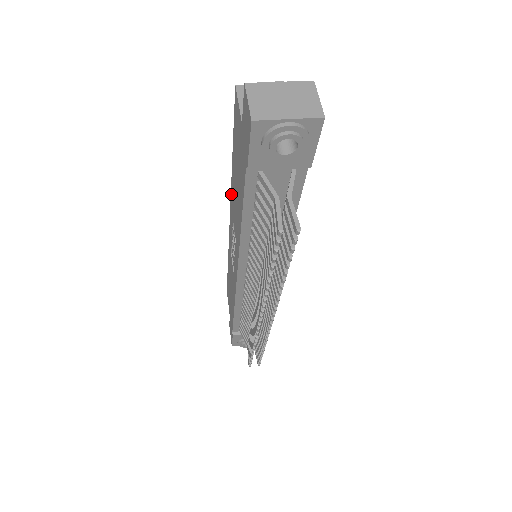
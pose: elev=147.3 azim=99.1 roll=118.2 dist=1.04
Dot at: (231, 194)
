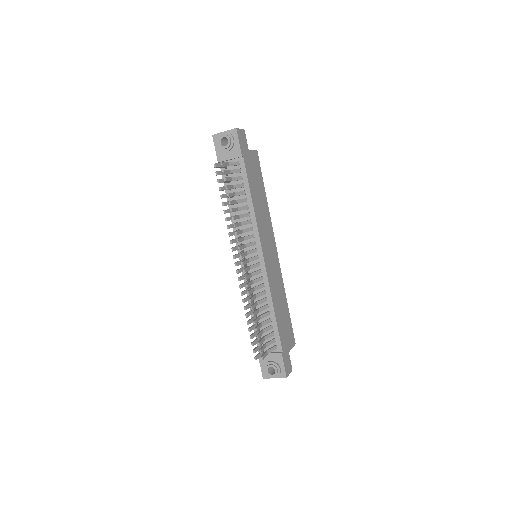
Dot at: occluded
